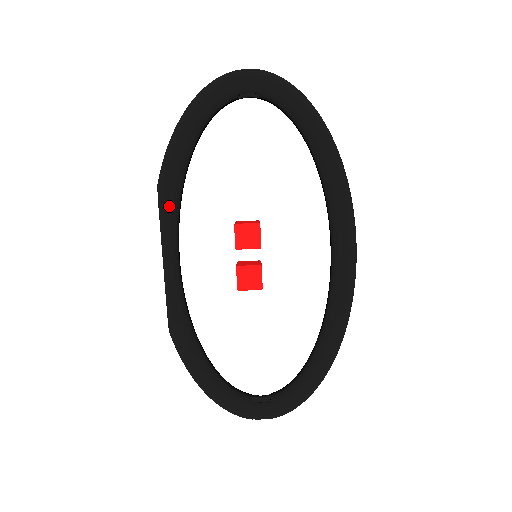
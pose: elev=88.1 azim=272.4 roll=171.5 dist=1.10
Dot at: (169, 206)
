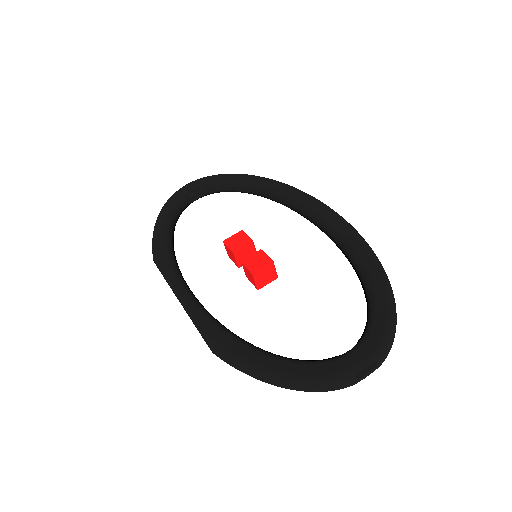
Dot at: (166, 261)
